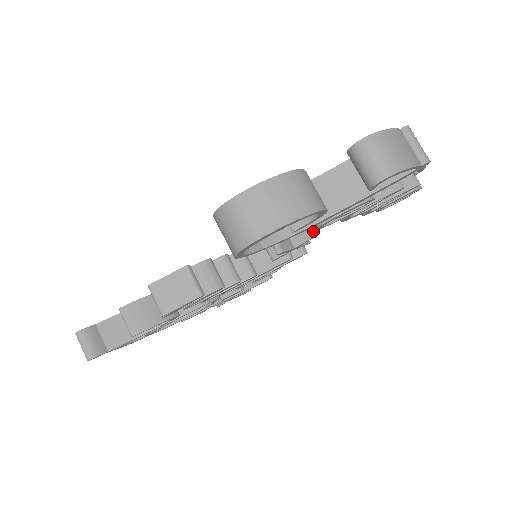
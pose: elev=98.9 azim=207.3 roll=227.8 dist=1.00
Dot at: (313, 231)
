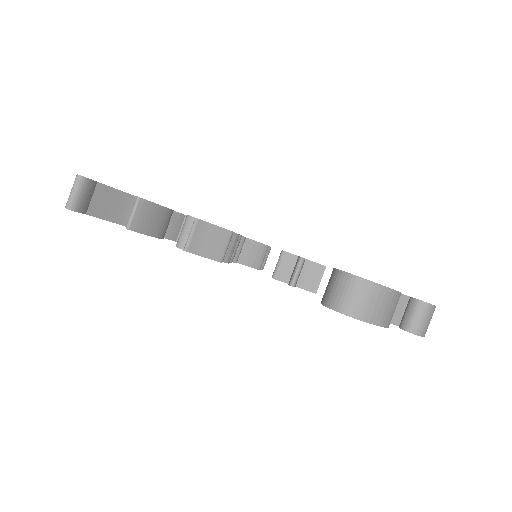
Dot at: (317, 289)
